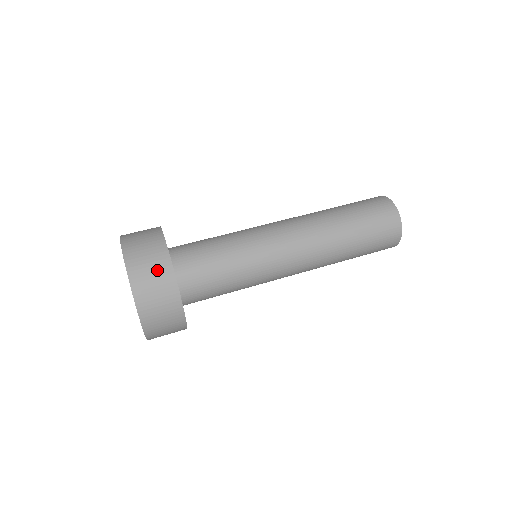
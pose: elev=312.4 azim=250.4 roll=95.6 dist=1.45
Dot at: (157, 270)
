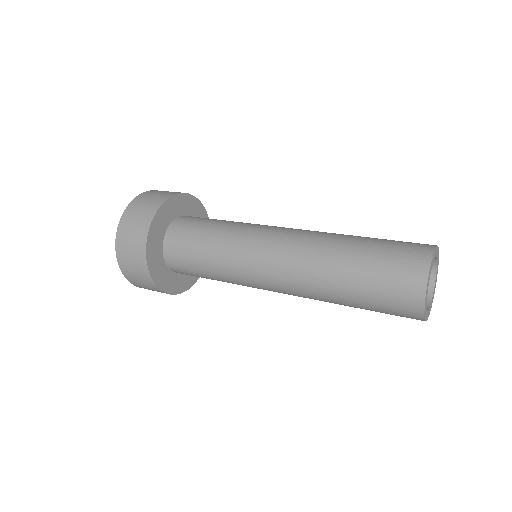
Dot at: occluded
